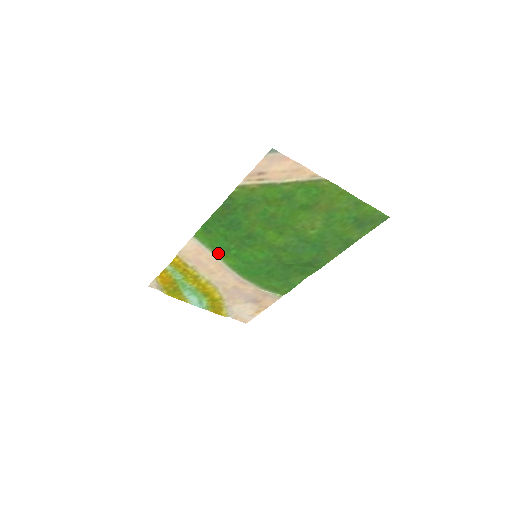
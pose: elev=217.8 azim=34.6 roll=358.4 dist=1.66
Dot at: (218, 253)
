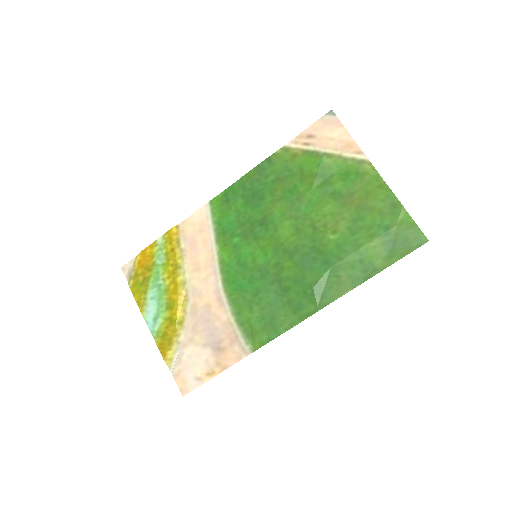
Dot at: (219, 237)
